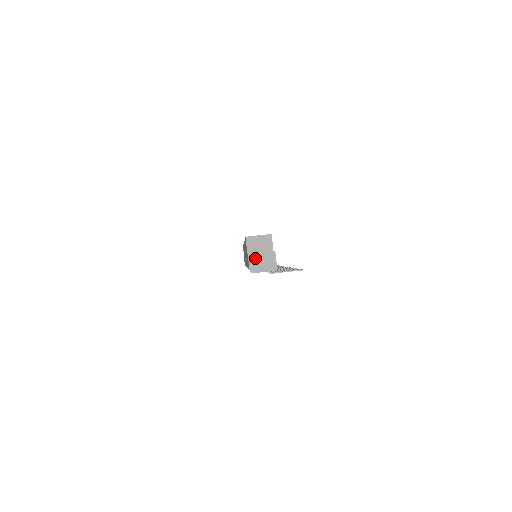
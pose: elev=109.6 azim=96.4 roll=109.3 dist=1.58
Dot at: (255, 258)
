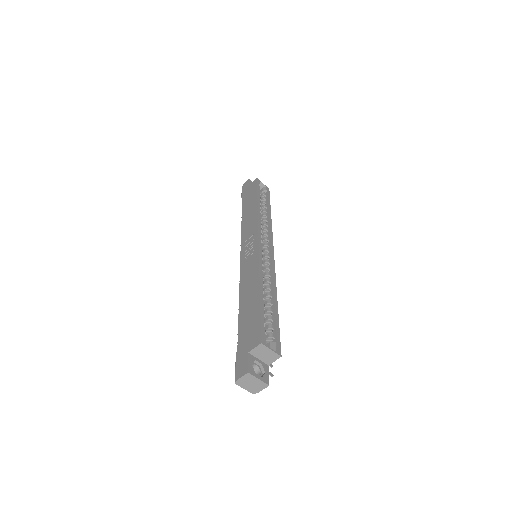
Dot at: (249, 378)
